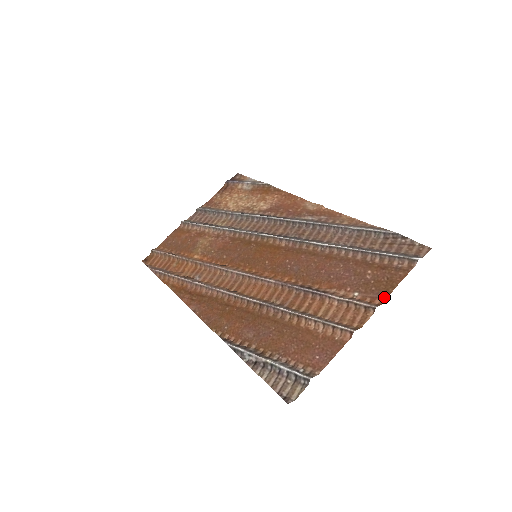
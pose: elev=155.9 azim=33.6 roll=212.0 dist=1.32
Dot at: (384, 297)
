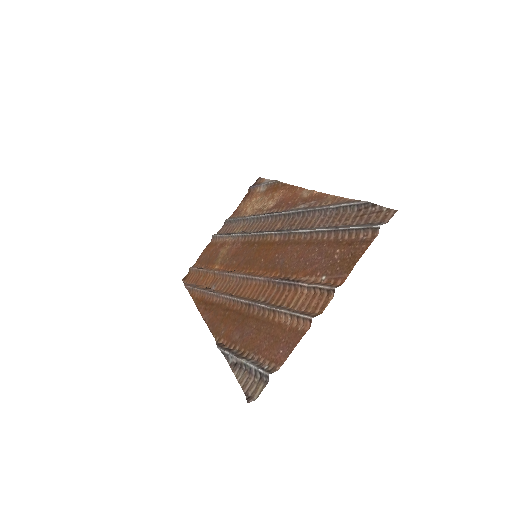
Dot at: (345, 276)
